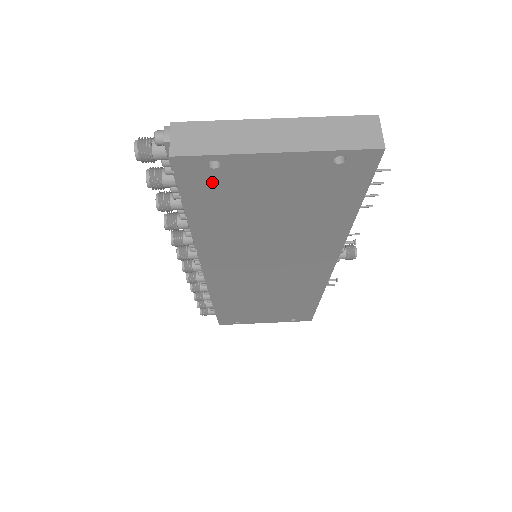
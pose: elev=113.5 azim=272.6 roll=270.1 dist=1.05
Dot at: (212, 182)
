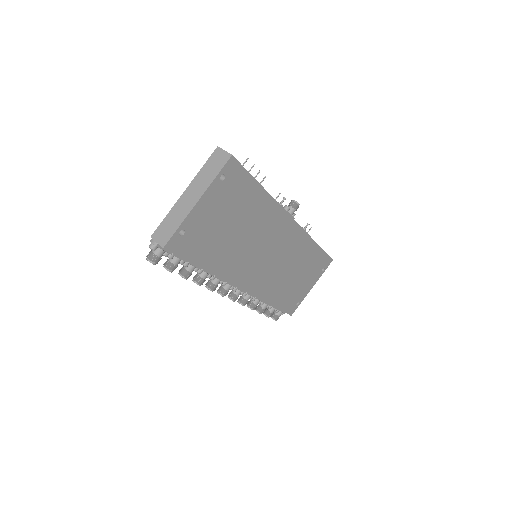
Dot at: (190, 241)
